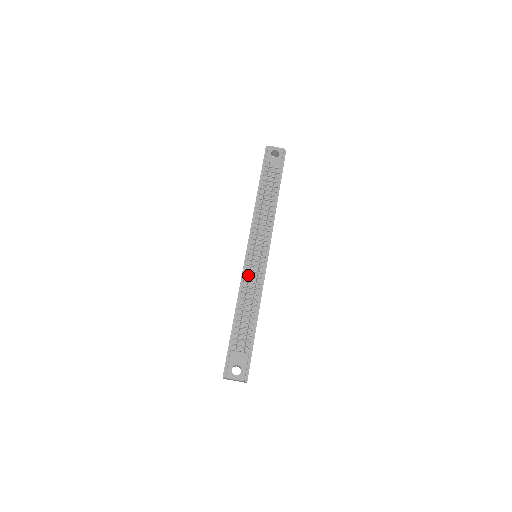
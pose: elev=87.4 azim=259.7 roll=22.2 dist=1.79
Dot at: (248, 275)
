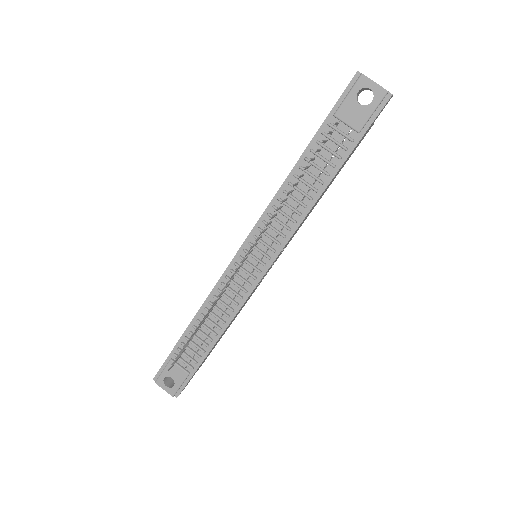
Dot at: occluded
